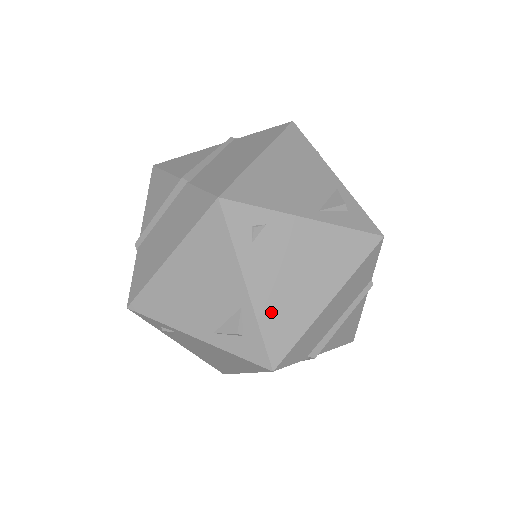
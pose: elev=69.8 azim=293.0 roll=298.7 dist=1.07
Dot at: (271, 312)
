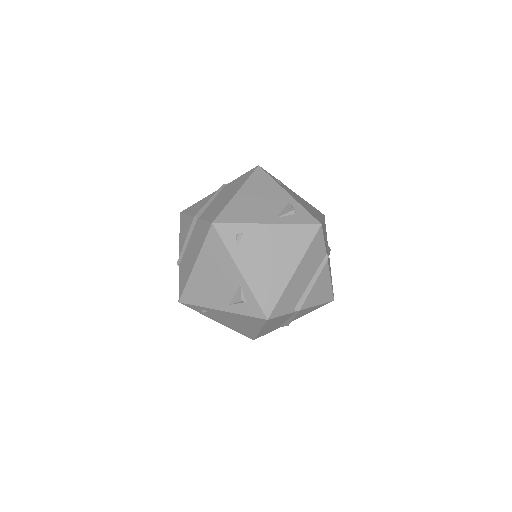
Dot at: (258, 284)
